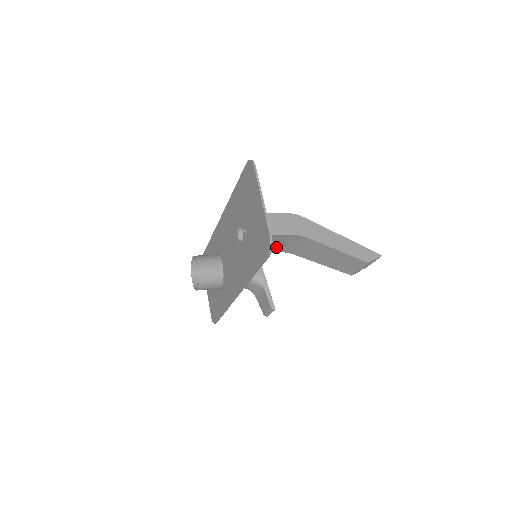
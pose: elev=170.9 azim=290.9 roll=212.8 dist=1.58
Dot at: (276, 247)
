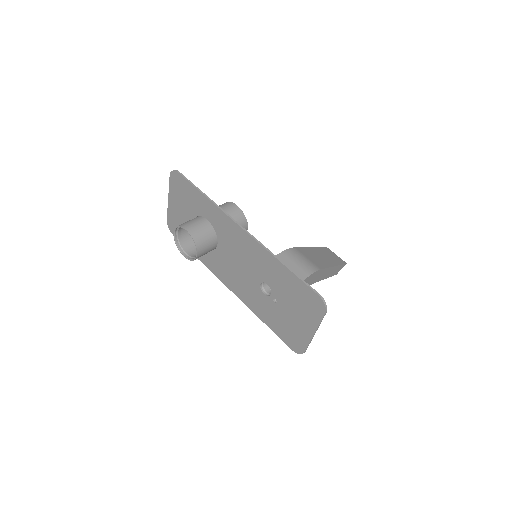
Dot at: occluded
